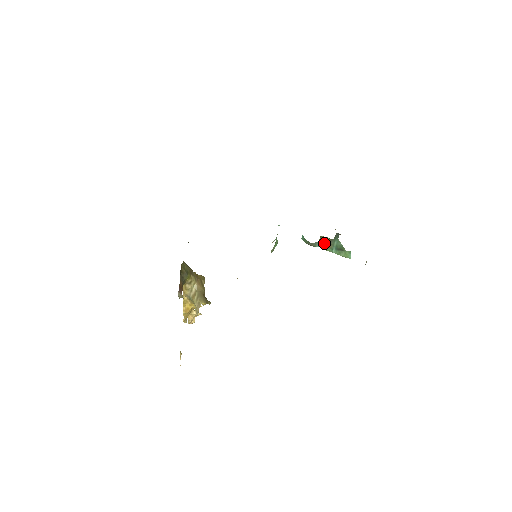
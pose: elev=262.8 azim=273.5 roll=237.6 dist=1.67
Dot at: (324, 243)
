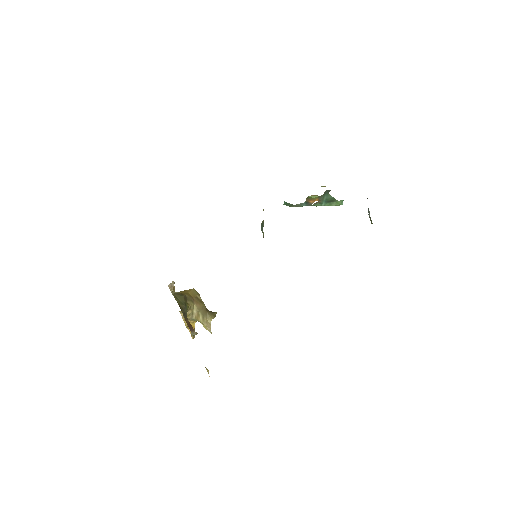
Dot at: (312, 202)
